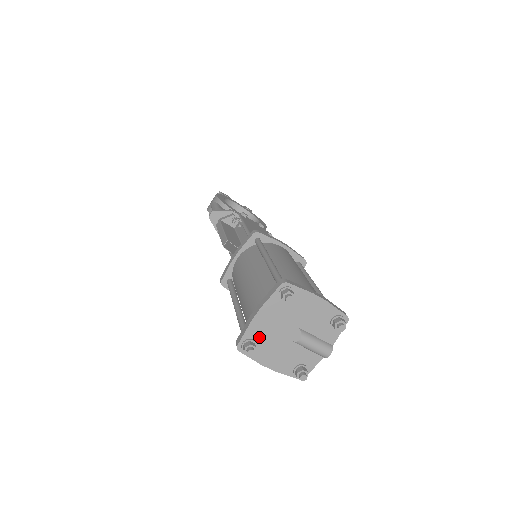
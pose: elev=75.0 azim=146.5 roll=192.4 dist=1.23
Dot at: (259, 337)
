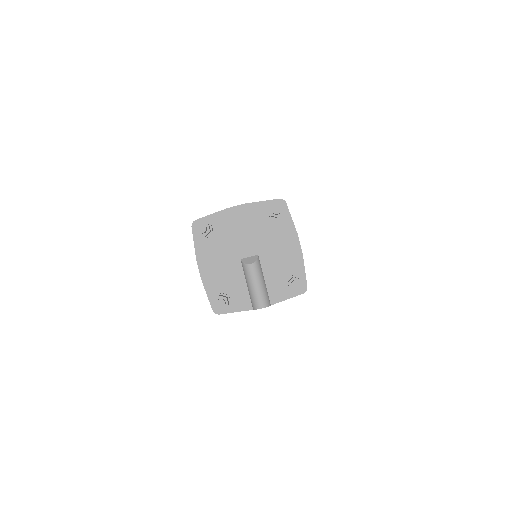
Dot at: (219, 230)
